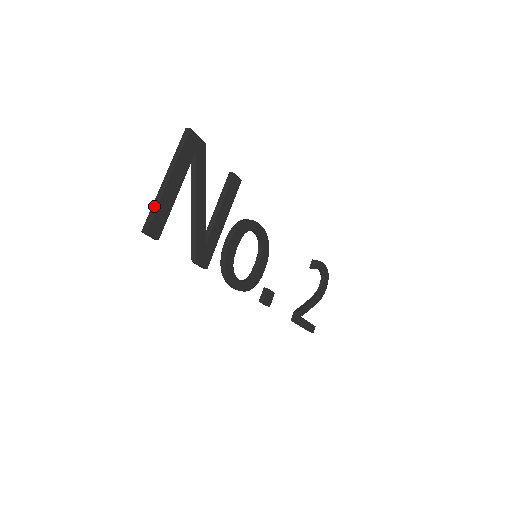
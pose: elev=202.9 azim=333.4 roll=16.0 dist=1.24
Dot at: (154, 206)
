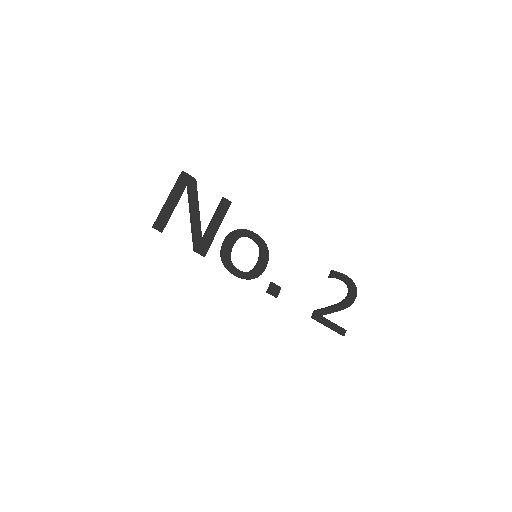
Dot at: (160, 213)
